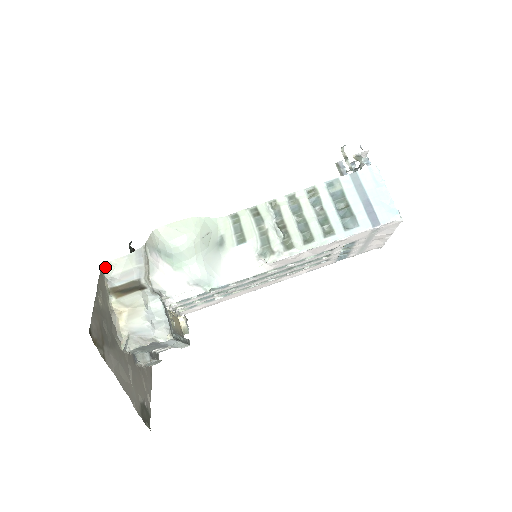
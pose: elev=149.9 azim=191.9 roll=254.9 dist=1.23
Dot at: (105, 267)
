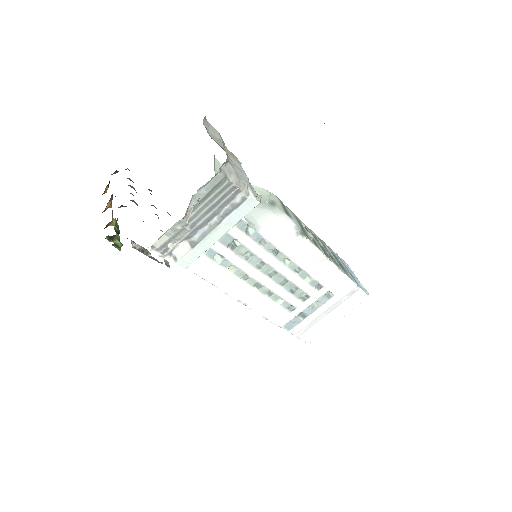
Dot at: (205, 116)
